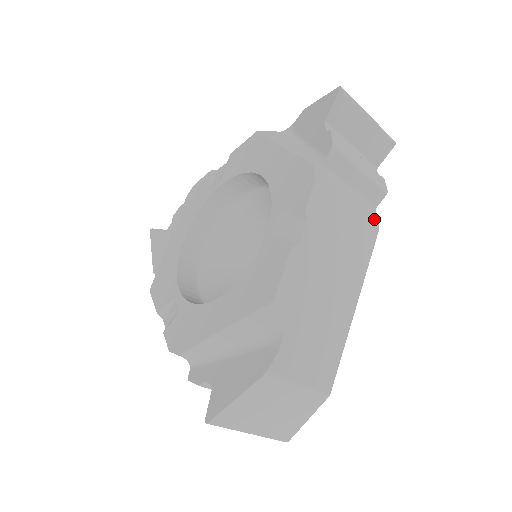
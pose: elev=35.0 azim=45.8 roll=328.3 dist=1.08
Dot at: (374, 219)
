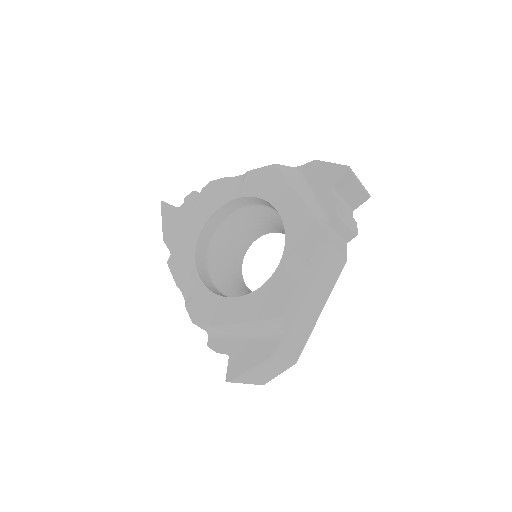
Dot at: (345, 253)
